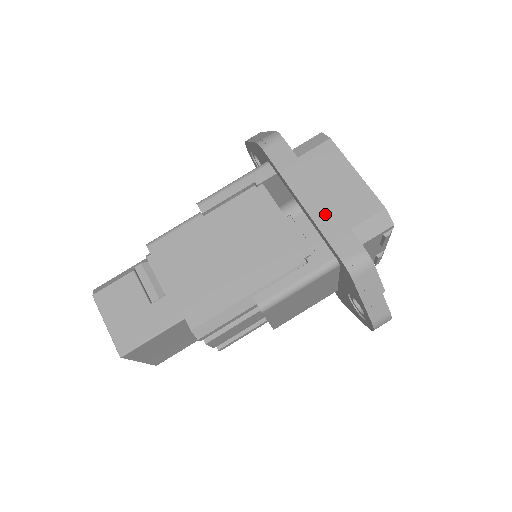
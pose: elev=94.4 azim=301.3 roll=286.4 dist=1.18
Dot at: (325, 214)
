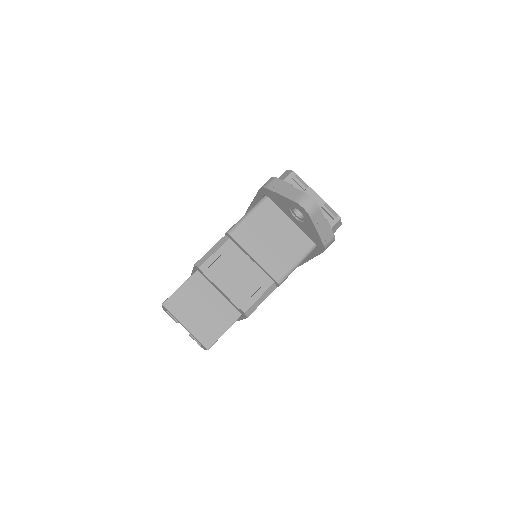
Dot at: occluded
